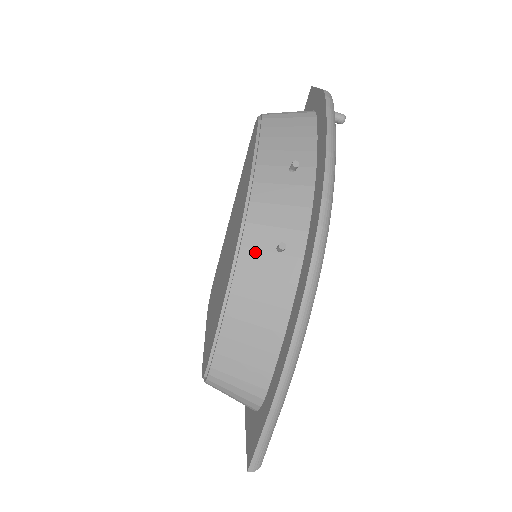
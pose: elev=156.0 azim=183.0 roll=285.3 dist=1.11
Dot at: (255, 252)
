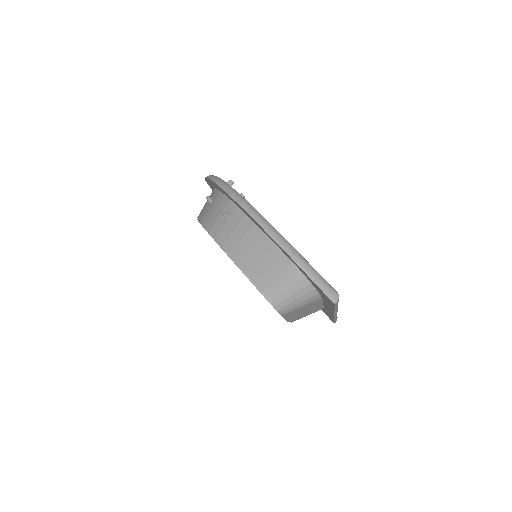
Dot at: (221, 231)
